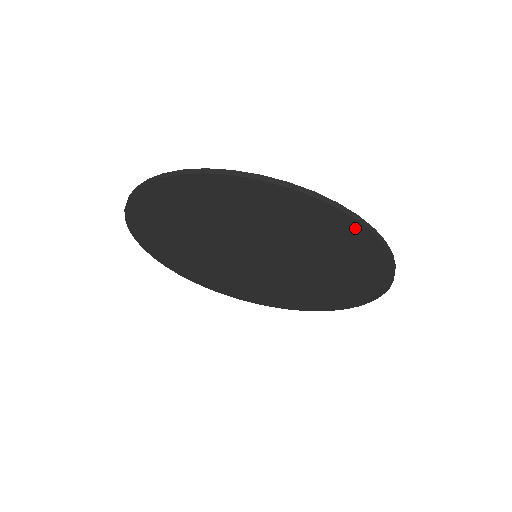
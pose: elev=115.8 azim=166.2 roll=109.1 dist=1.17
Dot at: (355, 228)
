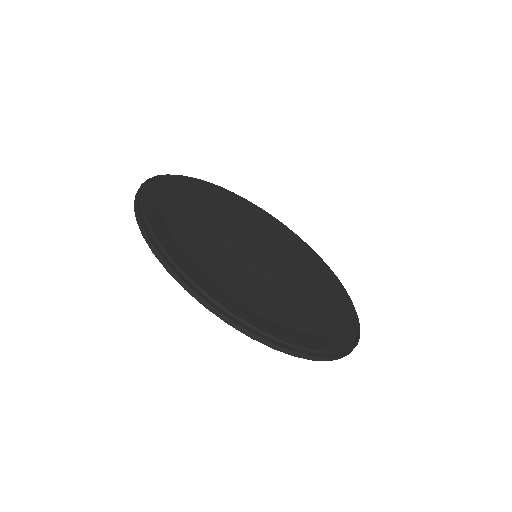
Dot at: occluded
